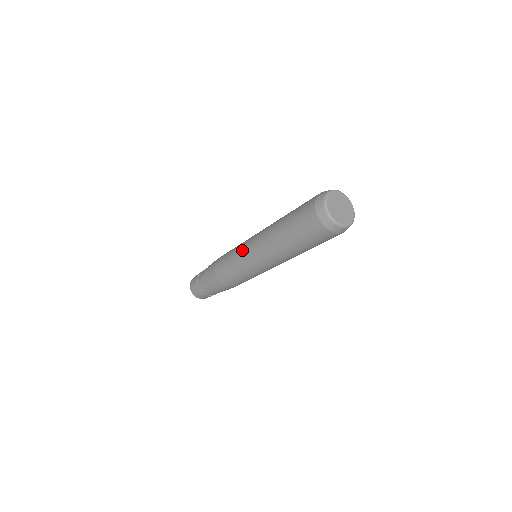
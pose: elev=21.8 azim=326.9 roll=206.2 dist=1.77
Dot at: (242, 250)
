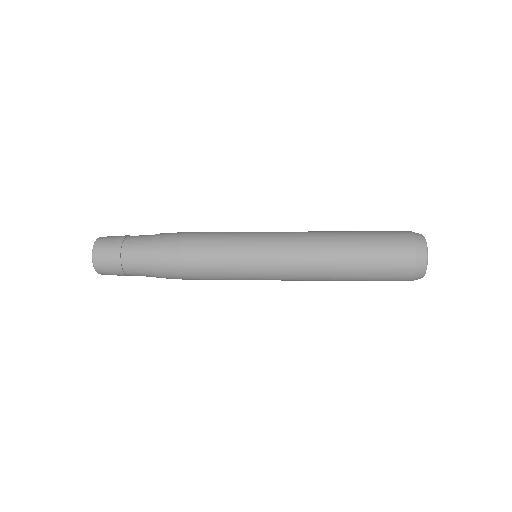
Dot at: (260, 237)
